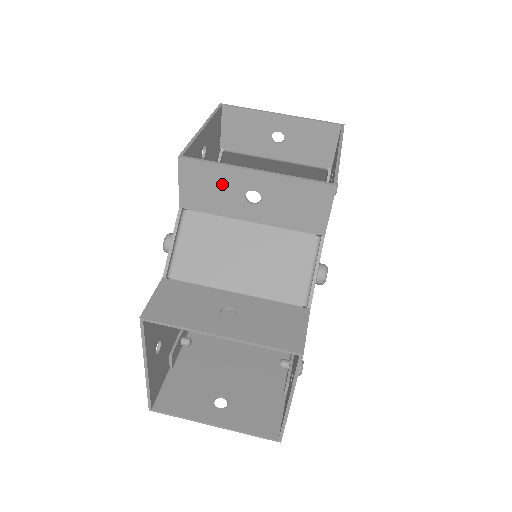
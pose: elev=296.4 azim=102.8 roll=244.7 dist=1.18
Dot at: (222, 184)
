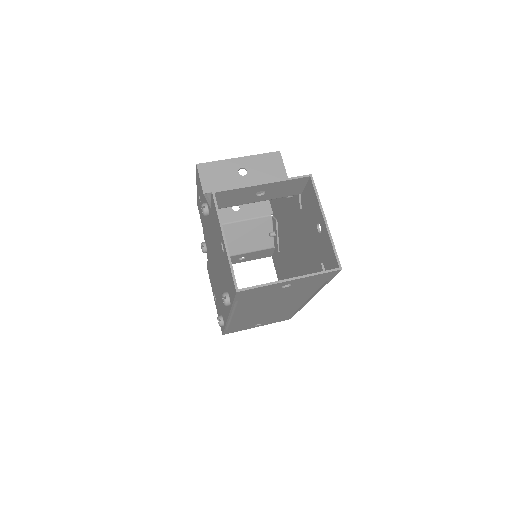
Dot at: (224, 170)
